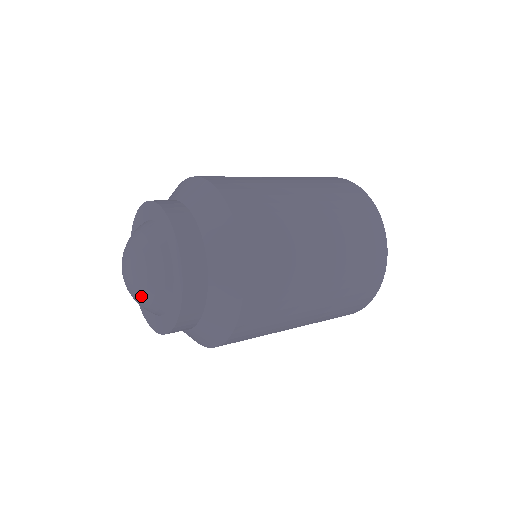
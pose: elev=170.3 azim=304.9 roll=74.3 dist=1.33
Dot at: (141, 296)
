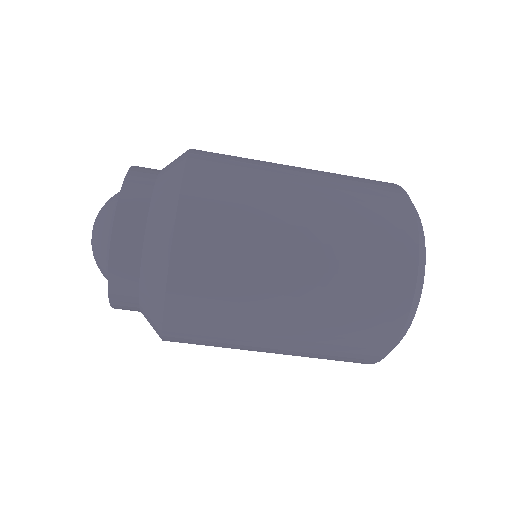
Dot at: (96, 228)
